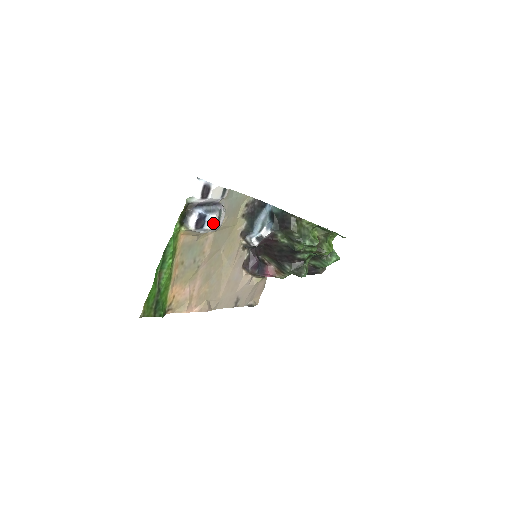
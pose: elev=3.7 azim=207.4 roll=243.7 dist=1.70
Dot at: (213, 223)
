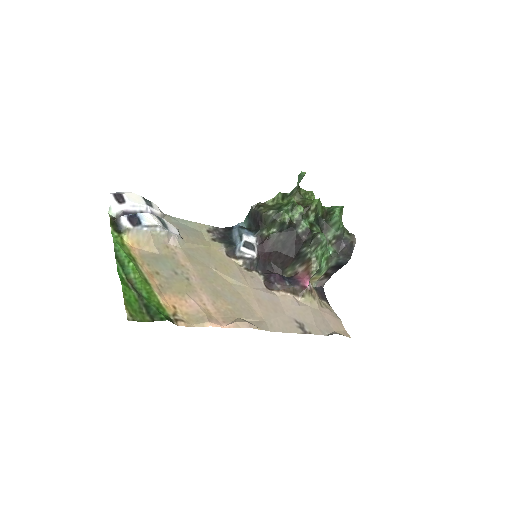
Dot at: (152, 220)
